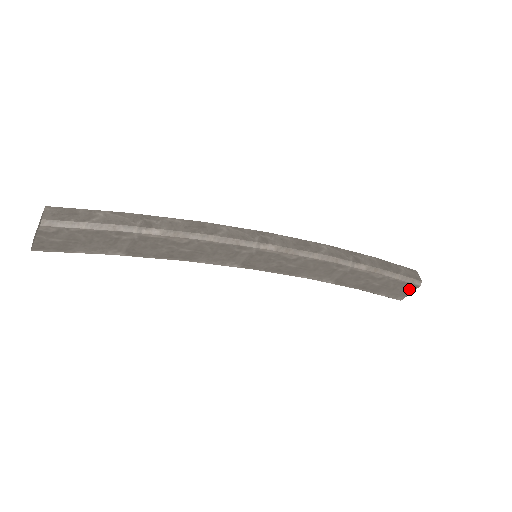
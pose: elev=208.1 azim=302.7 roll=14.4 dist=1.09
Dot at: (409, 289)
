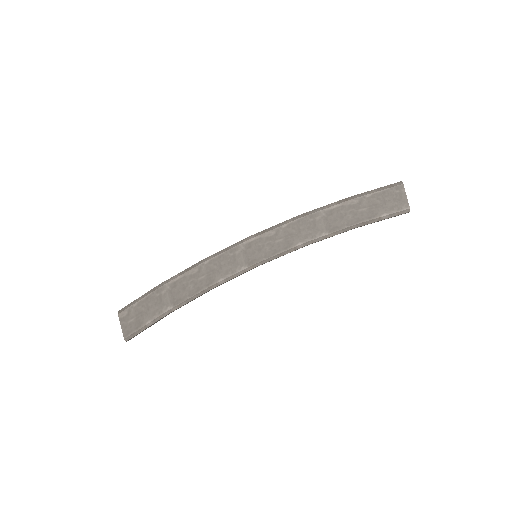
Dot at: (398, 194)
